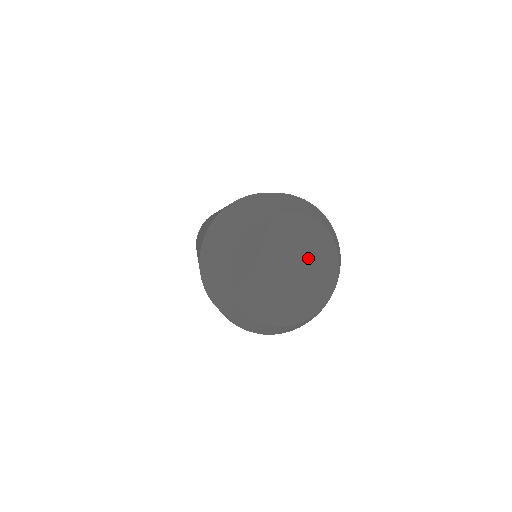
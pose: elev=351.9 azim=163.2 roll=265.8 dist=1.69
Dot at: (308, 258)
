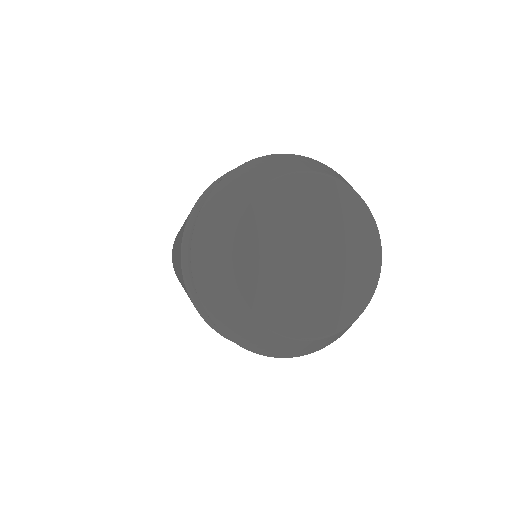
Dot at: (320, 220)
